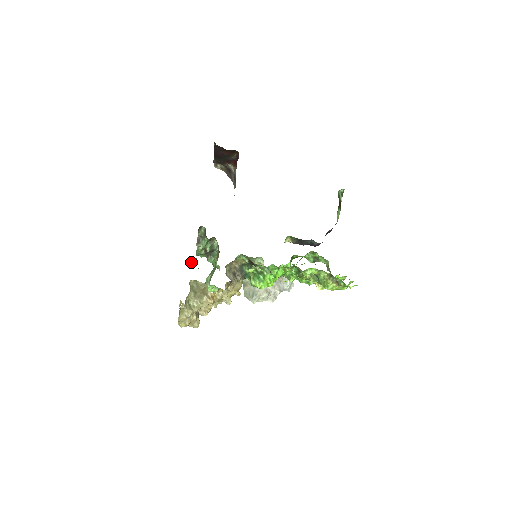
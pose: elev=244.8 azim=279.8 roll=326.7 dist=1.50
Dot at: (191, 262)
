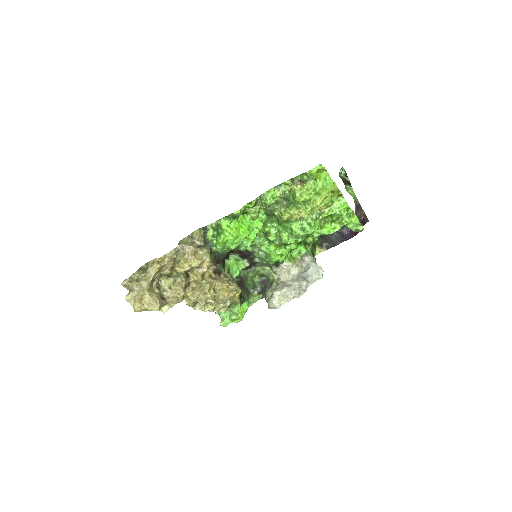
Dot at: occluded
